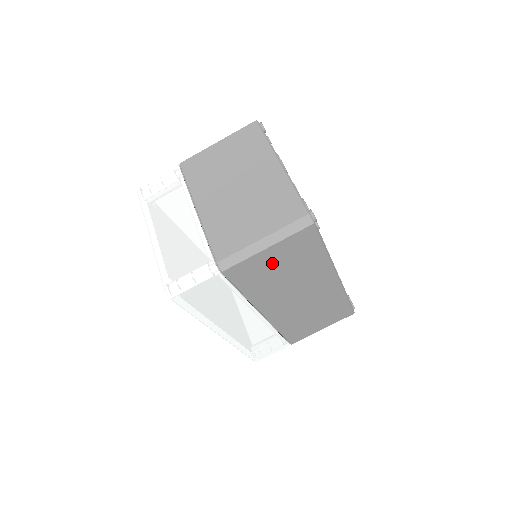
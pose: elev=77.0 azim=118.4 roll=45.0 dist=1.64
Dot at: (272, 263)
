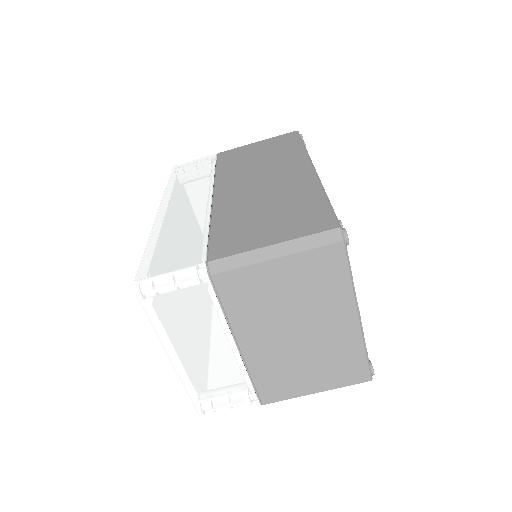
Dot at: occluded
